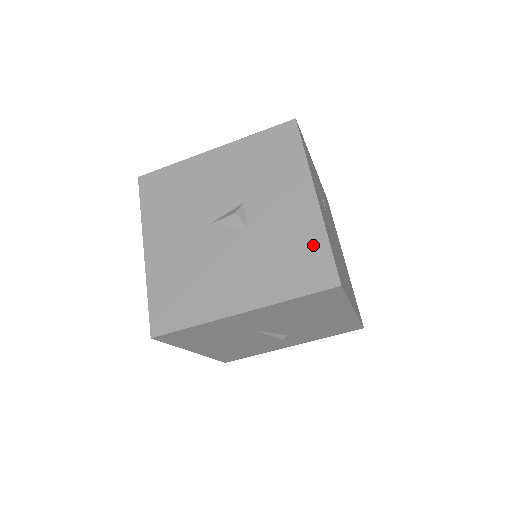
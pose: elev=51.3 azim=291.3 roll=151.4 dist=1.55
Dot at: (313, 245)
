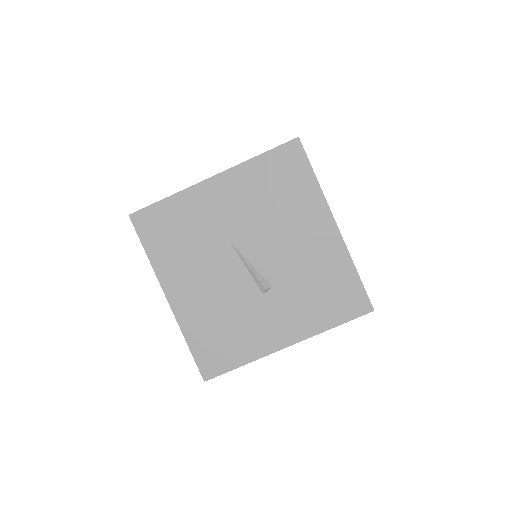
Dot at: occluded
